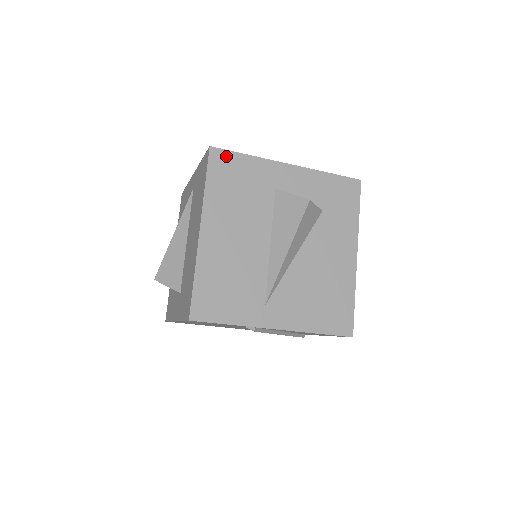
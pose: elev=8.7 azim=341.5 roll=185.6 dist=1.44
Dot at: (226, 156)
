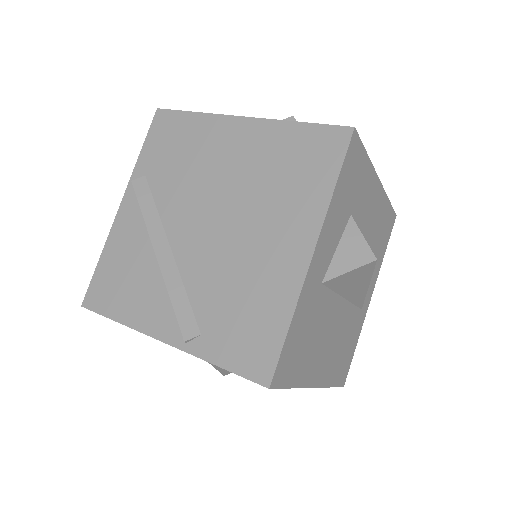
Dot at: (283, 361)
